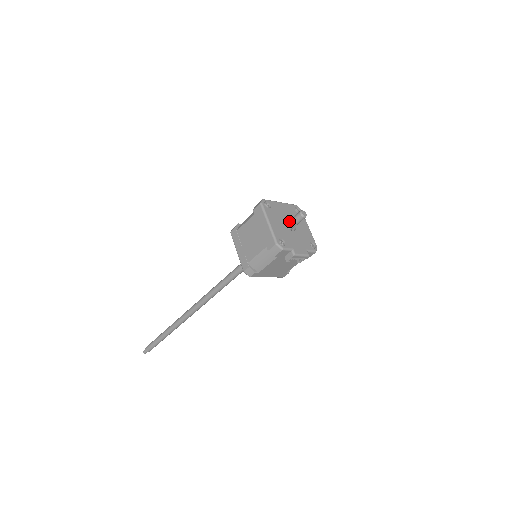
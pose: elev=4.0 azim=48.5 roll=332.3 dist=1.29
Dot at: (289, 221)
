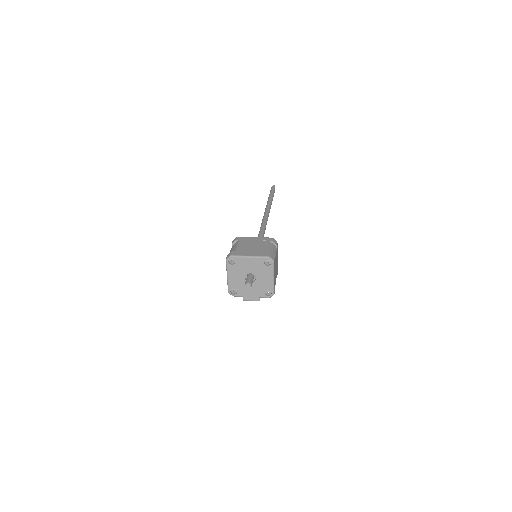
Dot at: occluded
